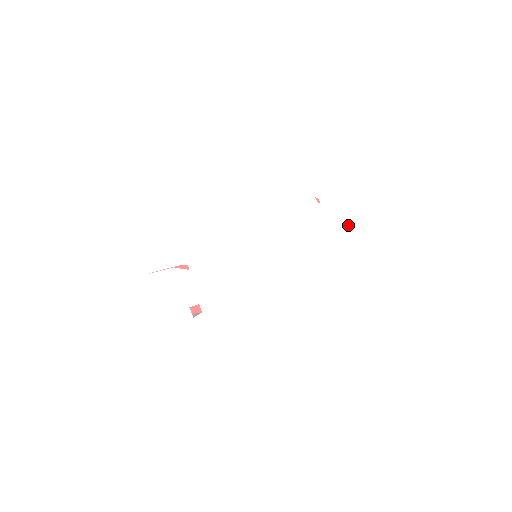
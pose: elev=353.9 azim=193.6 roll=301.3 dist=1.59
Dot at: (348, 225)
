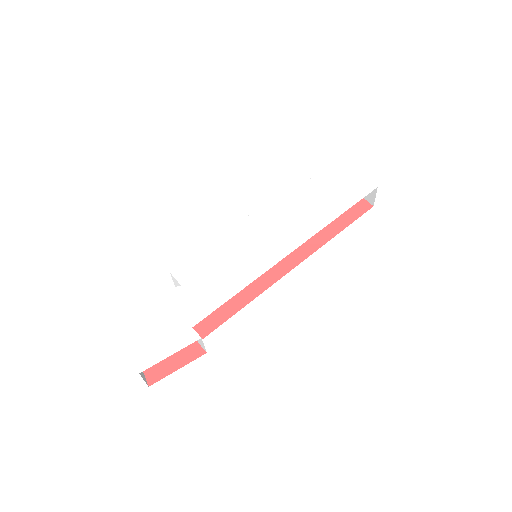
Dot at: (338, 191)
